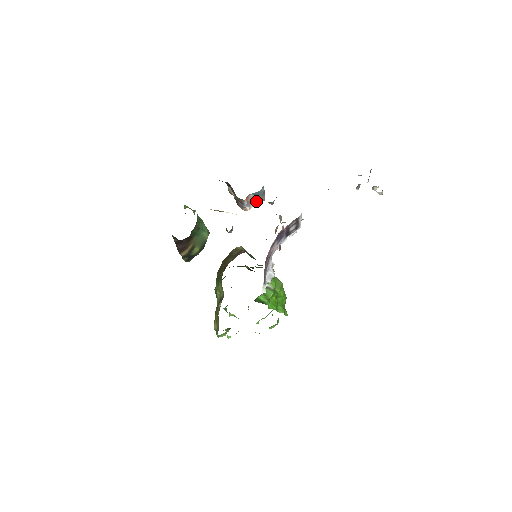
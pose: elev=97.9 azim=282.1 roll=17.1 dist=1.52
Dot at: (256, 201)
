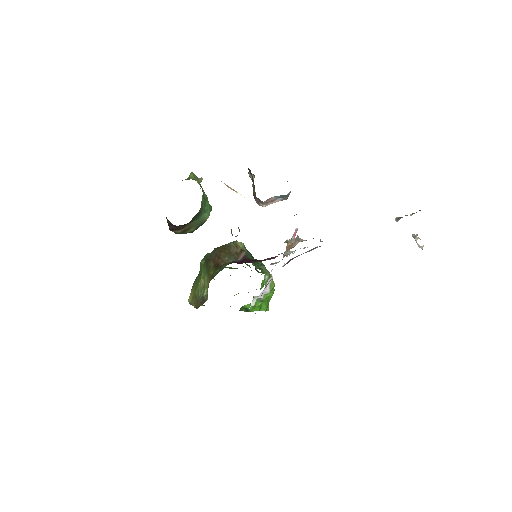
Dot at: (276, 200)
